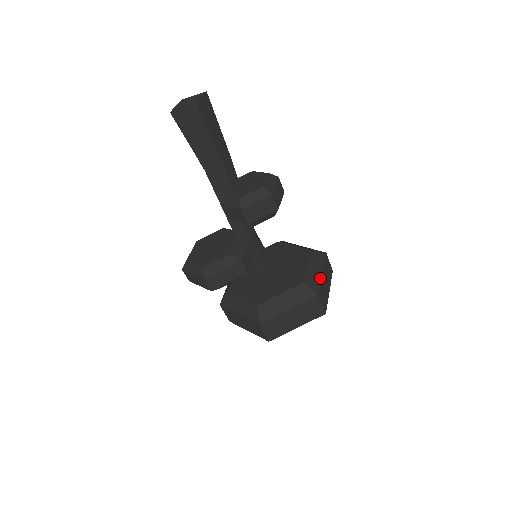
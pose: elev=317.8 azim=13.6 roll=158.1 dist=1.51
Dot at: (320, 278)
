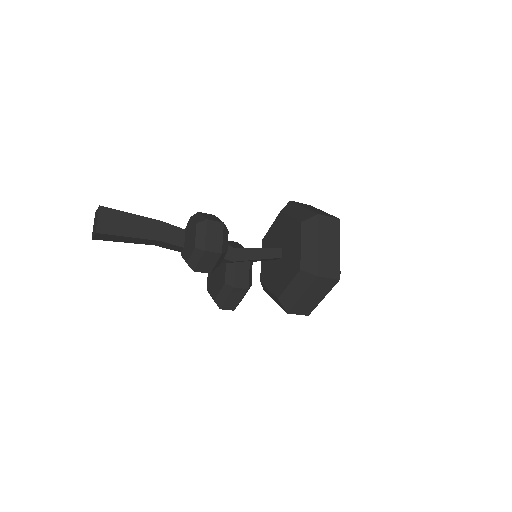
Dot at: (316, 253)
